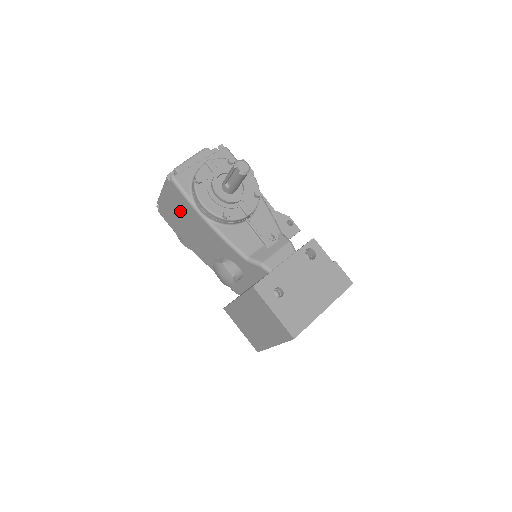
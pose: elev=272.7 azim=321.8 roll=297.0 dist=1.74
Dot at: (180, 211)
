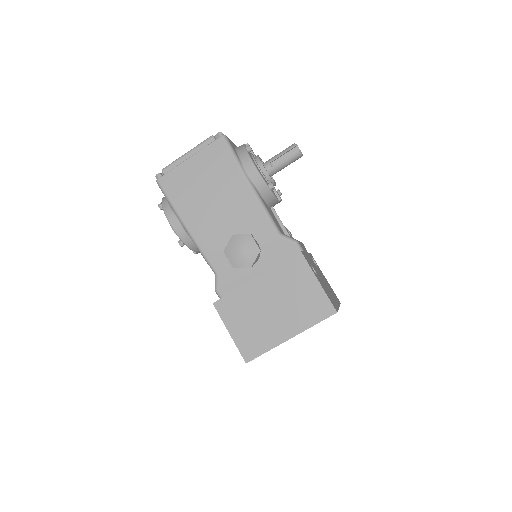
Dot at: (210, 174)
